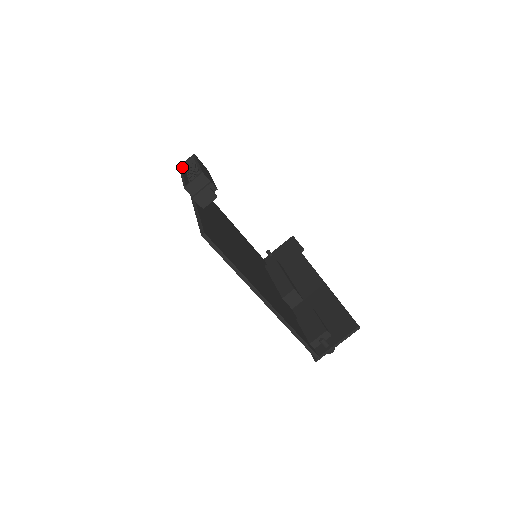
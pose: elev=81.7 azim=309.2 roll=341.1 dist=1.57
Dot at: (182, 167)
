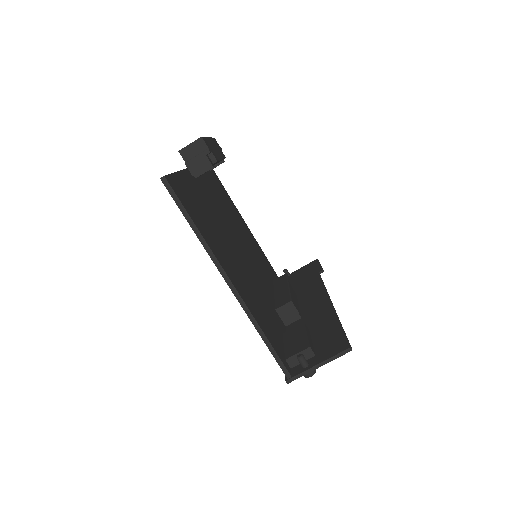
Dot at: occluded
